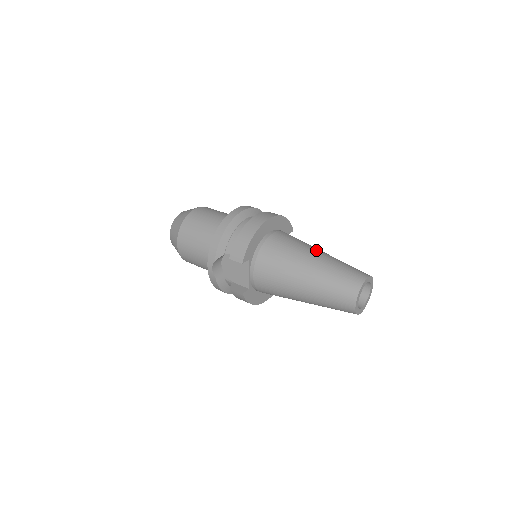
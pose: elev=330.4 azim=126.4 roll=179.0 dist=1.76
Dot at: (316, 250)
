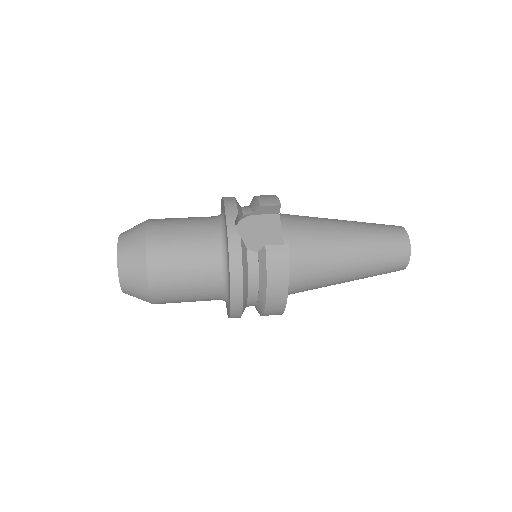
Dot at: occluded
